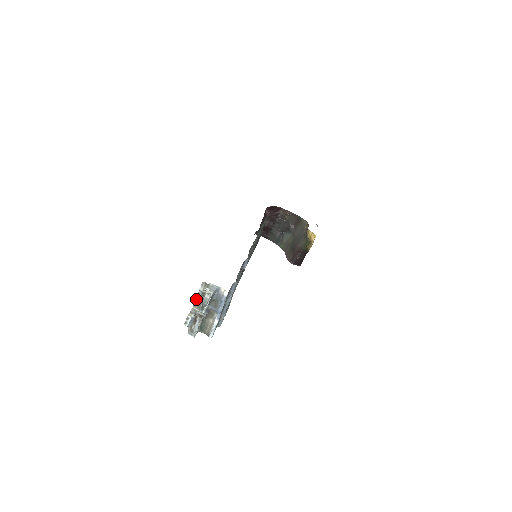
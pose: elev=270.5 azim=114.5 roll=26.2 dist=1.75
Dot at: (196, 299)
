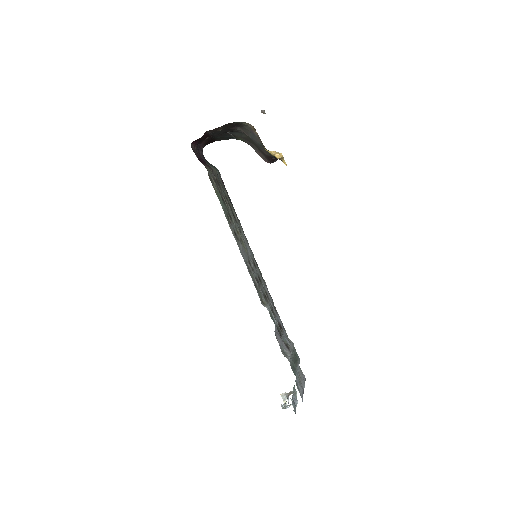
Dot at: occluded
